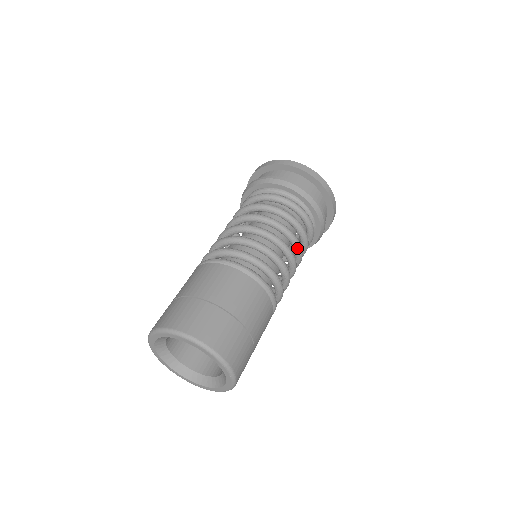
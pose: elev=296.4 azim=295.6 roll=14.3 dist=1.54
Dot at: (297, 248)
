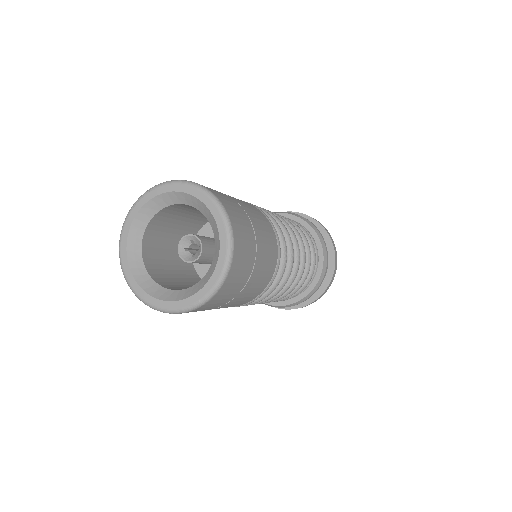
Dot at: (284, 294)
